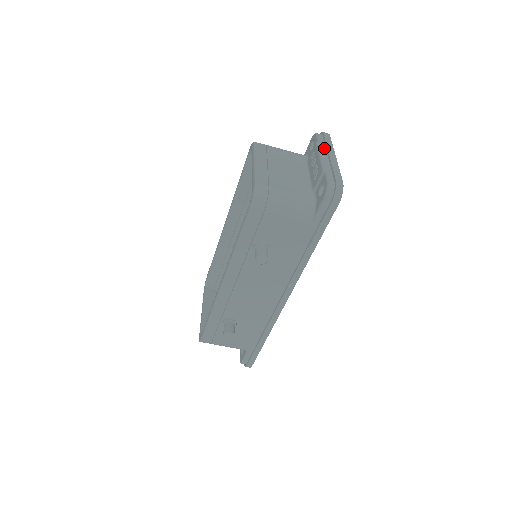
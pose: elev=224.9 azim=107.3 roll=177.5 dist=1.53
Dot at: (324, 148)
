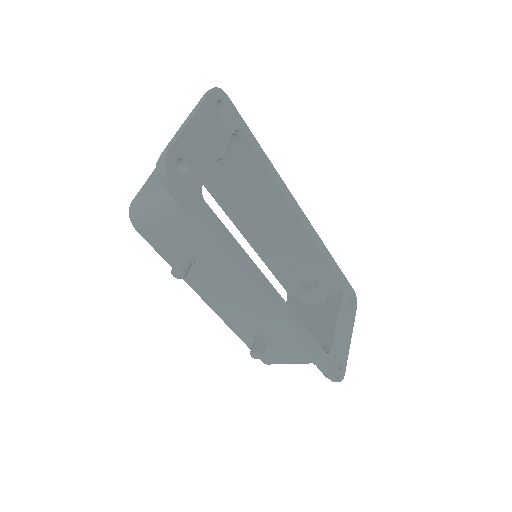
Dot at: occluded
